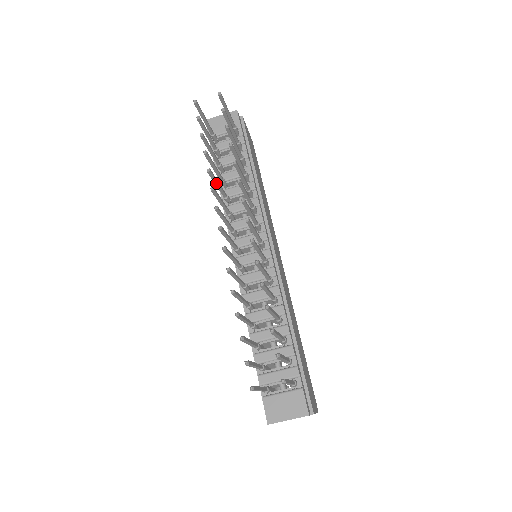
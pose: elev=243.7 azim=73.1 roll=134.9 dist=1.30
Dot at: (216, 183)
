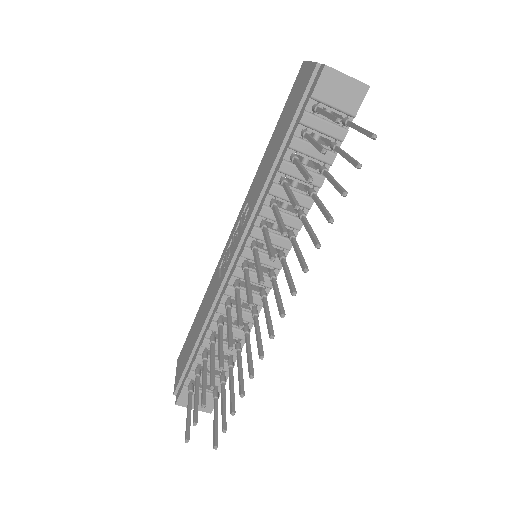
Dot at: (279, 223)
